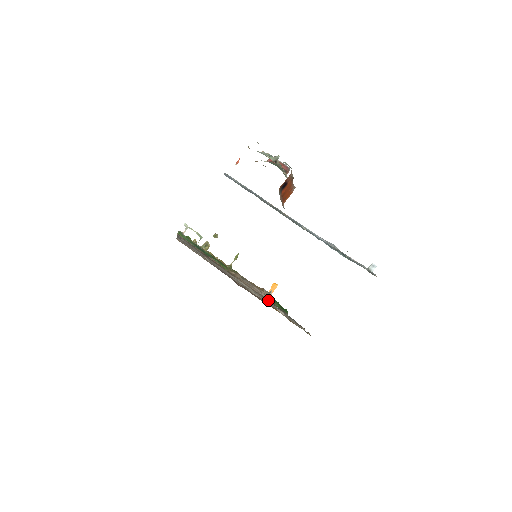
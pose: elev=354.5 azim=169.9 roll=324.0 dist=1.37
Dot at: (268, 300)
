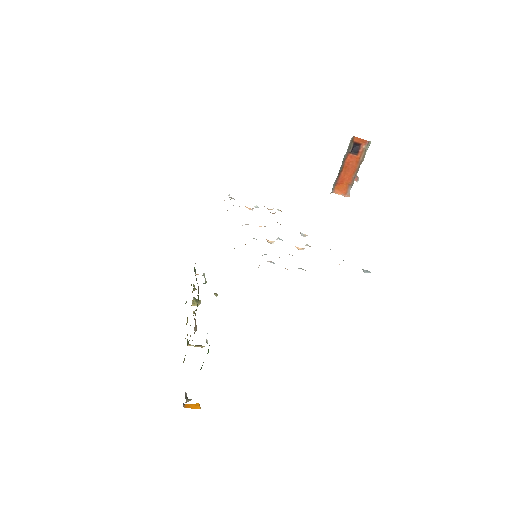
Dot at: occluded
